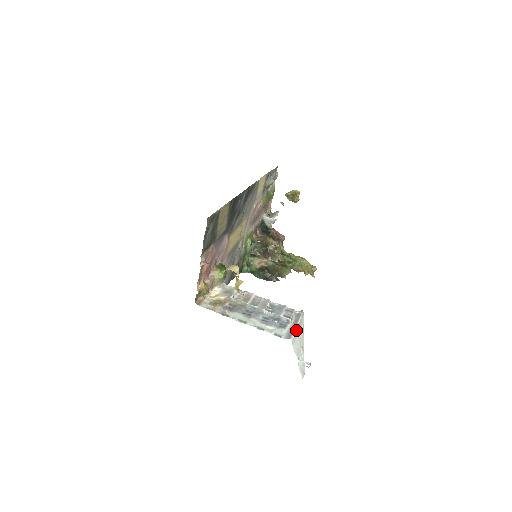
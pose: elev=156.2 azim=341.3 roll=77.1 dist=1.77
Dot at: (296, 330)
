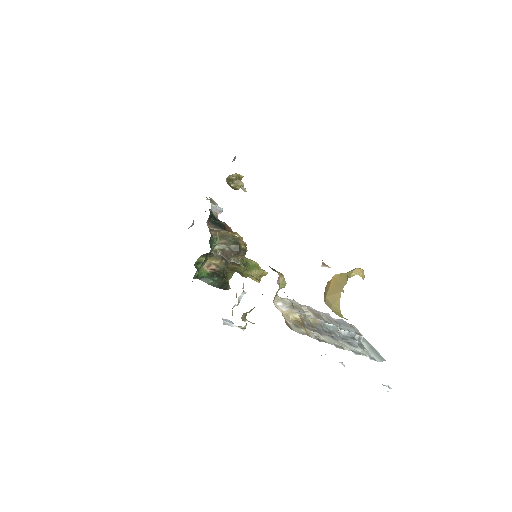
Dot at: (373, 349)
